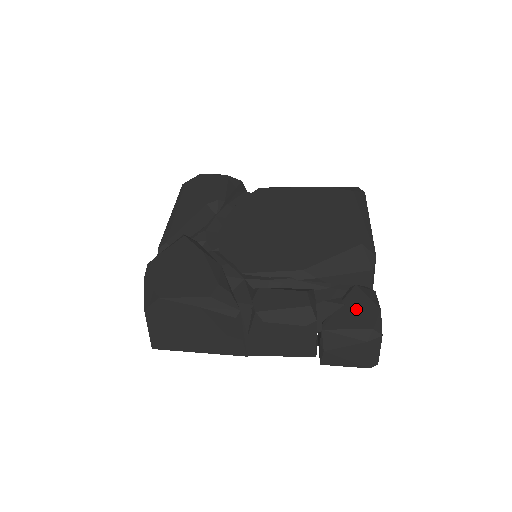
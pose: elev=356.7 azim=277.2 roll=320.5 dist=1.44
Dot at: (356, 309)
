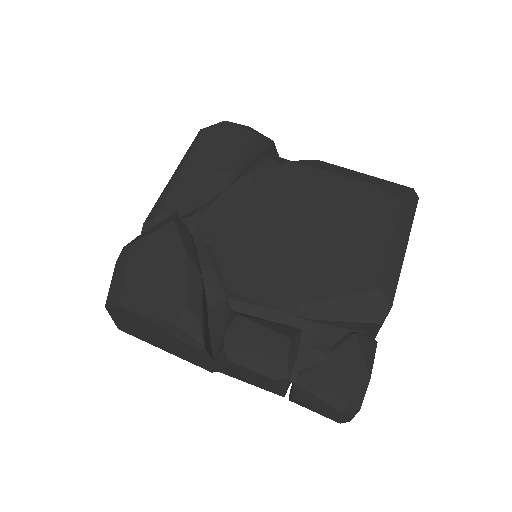
Dot at: (343, 368)
